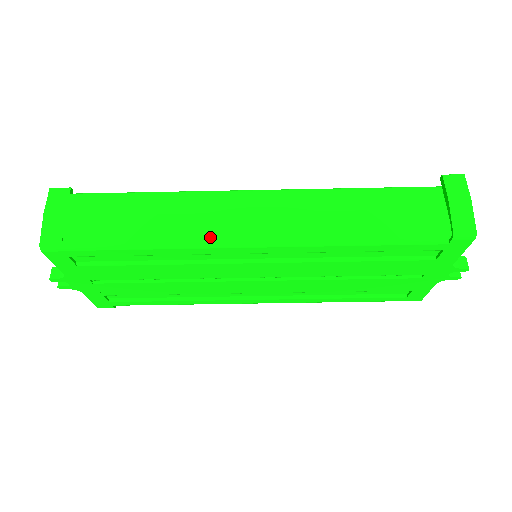
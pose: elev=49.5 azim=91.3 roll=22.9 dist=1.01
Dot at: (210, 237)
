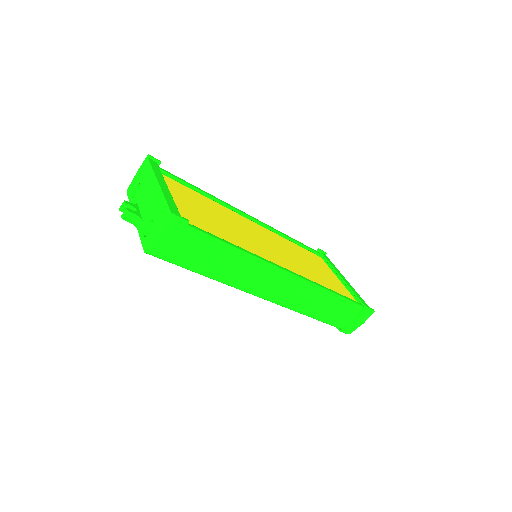
Dot at: (247, 288)
